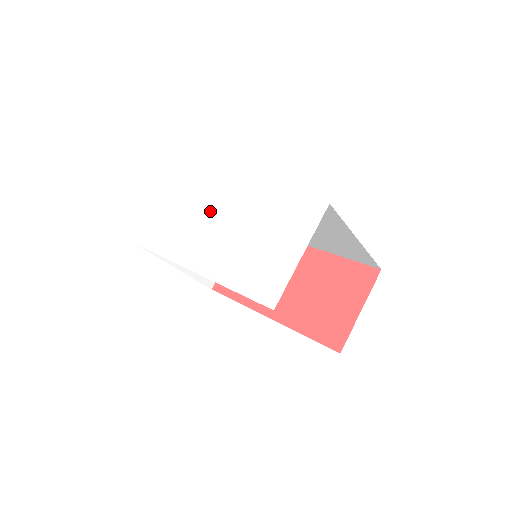
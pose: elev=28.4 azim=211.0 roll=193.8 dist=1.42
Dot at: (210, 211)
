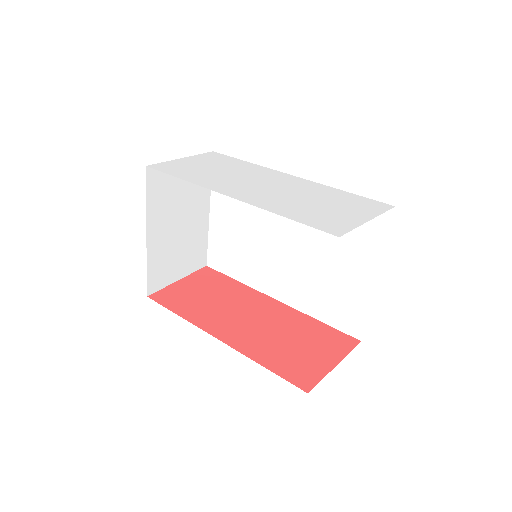
Dot at: (255, 177)
